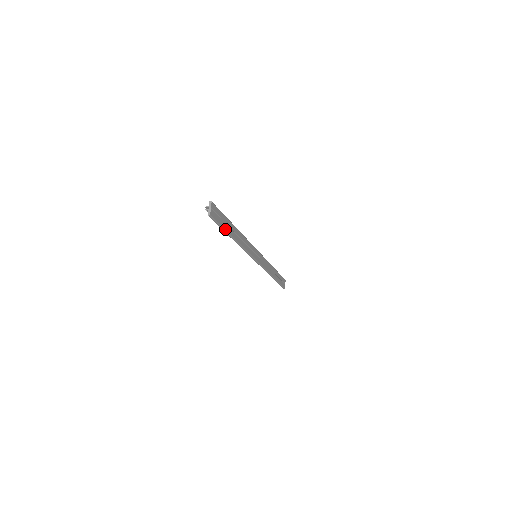
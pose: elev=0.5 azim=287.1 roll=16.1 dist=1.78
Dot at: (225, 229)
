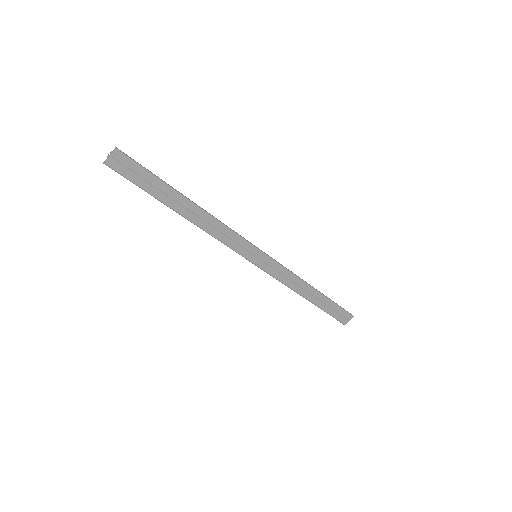
Dot at: (151, 193)
